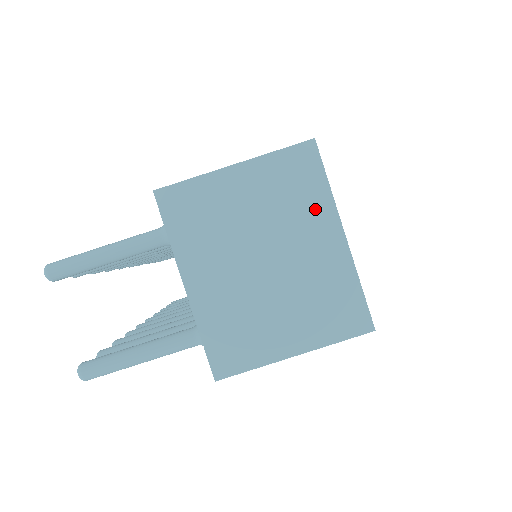
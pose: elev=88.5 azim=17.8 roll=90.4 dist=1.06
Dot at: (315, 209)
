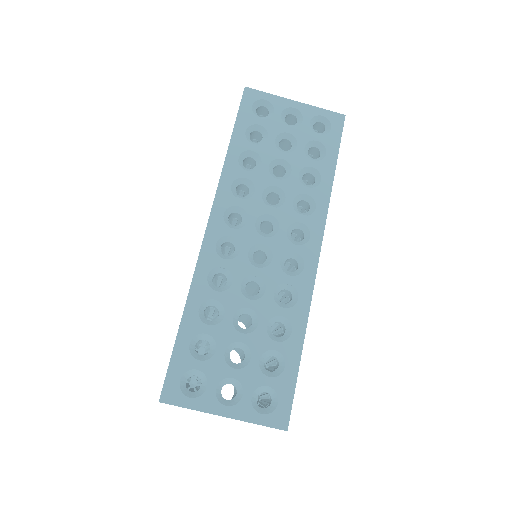
Dot at: occluded
